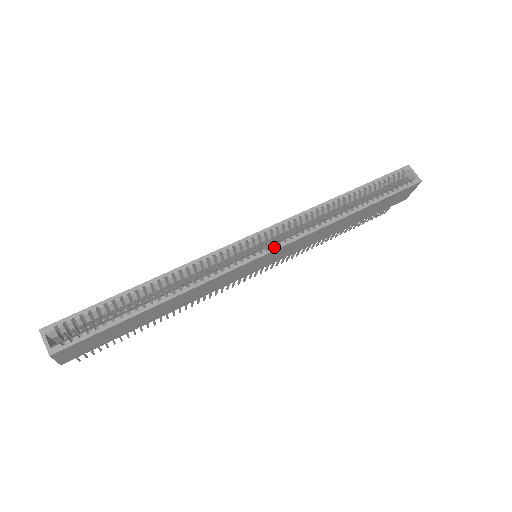
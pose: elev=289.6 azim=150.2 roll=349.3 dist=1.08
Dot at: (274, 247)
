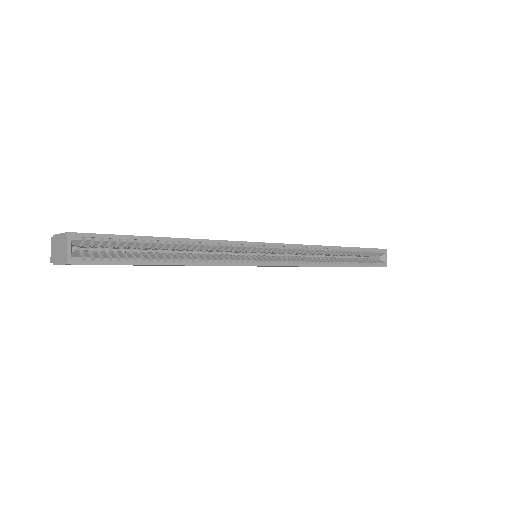
Dot at: (280, 263)
